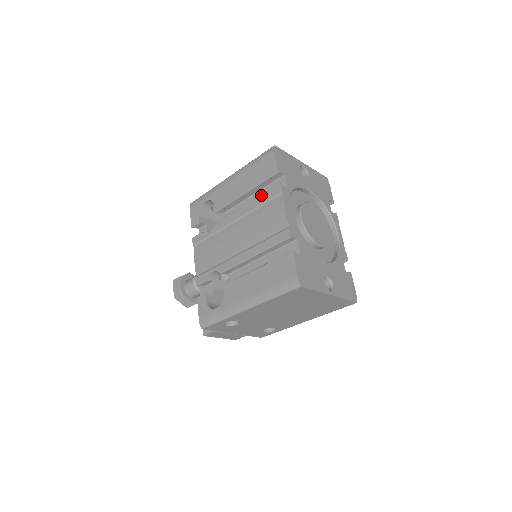
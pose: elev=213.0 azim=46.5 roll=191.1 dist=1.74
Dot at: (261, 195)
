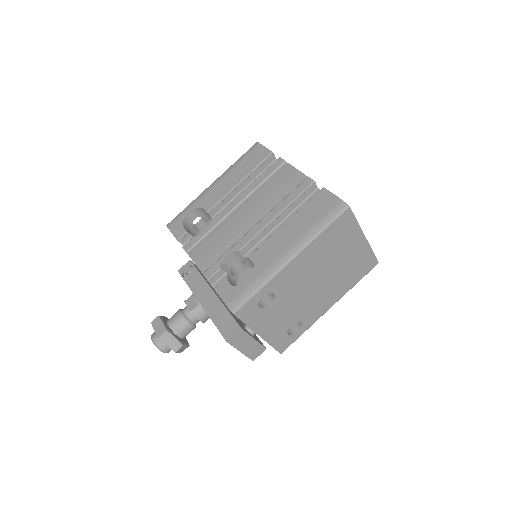
Dot at: occluded
